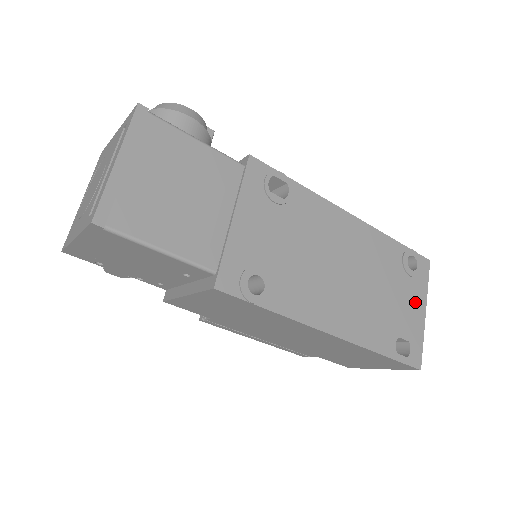
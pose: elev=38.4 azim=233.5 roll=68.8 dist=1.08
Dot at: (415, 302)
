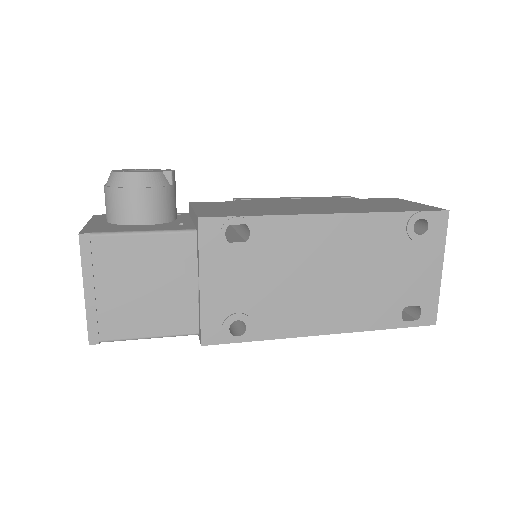
Dot at: (427, 265)
